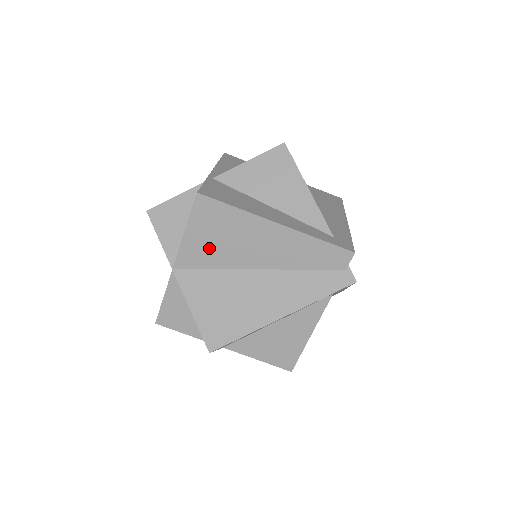
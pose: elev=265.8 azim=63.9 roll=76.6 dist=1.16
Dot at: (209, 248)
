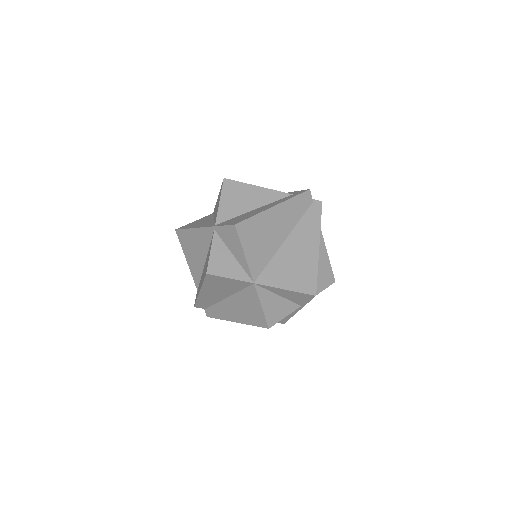
Dot at: (260, 251)
